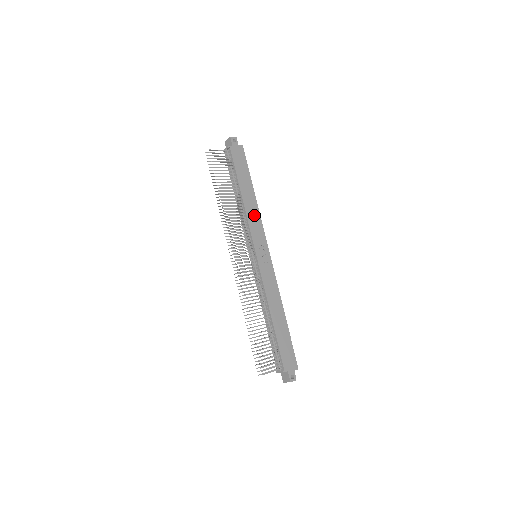
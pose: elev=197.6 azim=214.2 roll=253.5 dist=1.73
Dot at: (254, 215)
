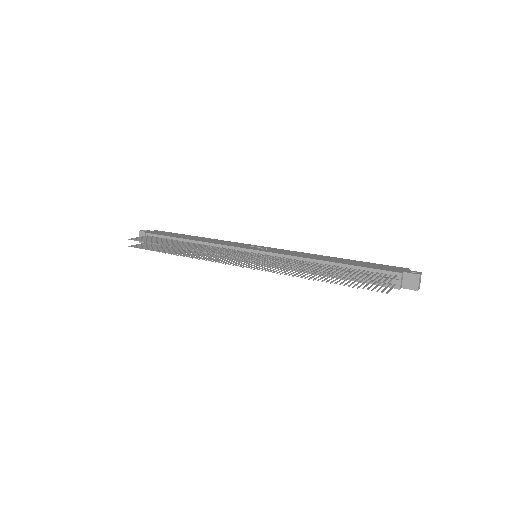
Dot at: (218, 242)
